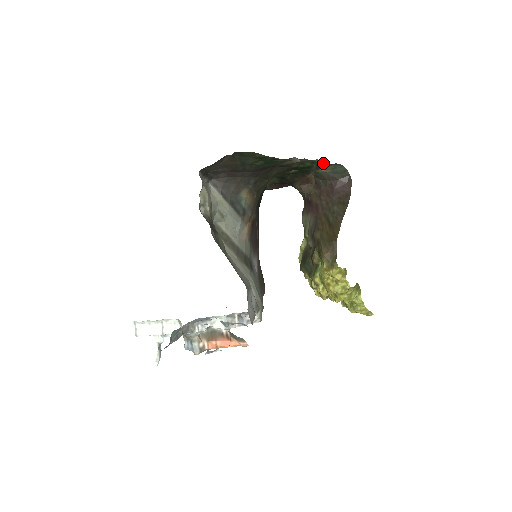
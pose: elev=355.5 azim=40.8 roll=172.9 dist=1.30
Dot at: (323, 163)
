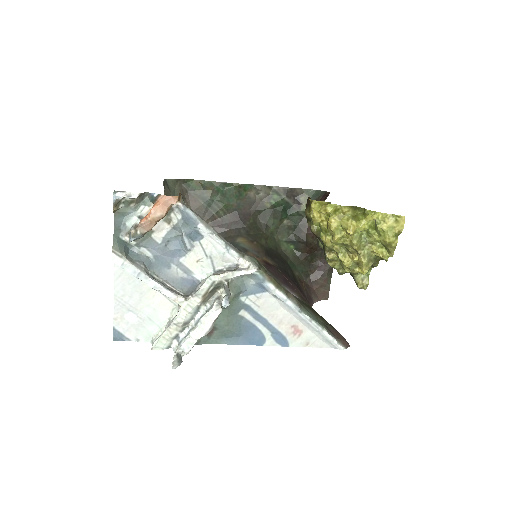
Dot at: (287, 191)
